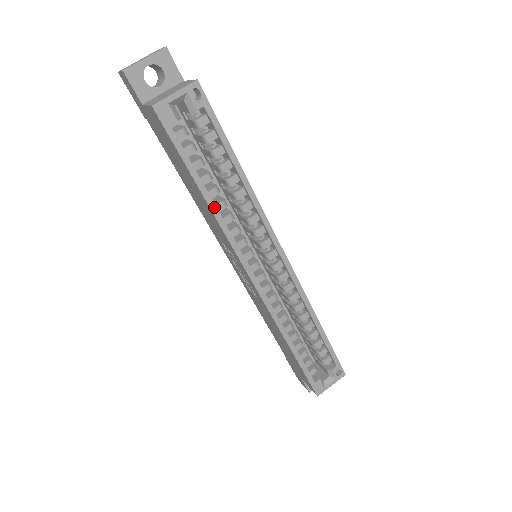
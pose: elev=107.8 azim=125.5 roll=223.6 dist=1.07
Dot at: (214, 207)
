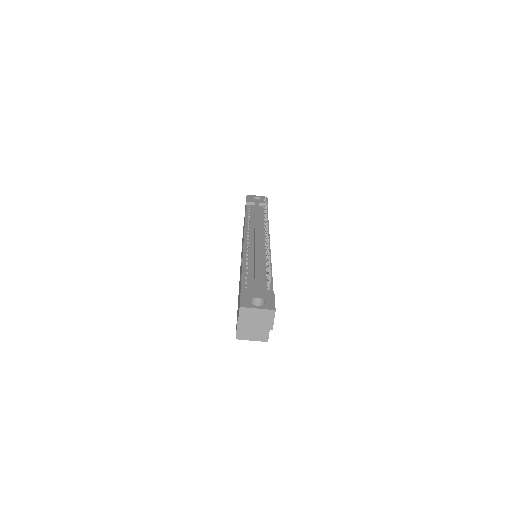
Dot at: occluded
